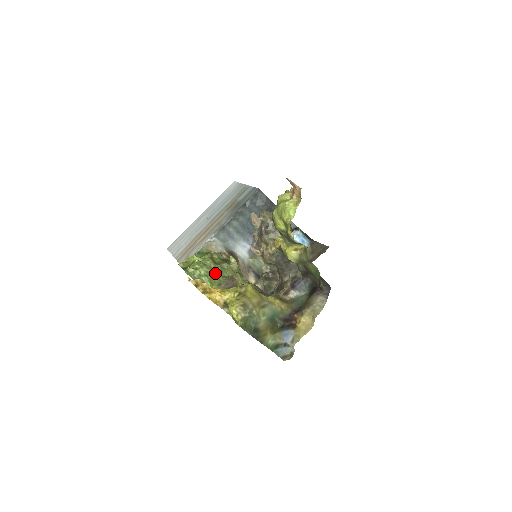
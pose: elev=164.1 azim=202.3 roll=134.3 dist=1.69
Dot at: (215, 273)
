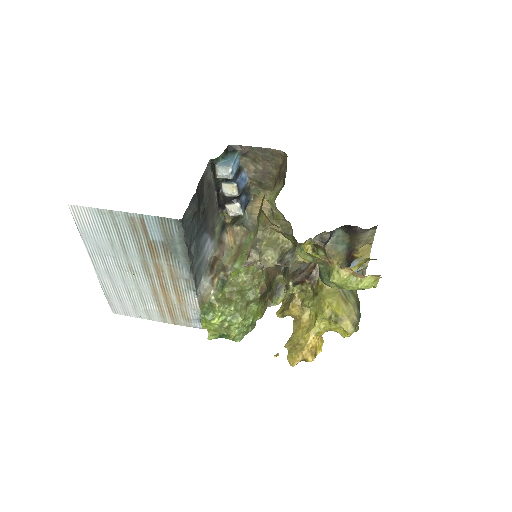
Dot at: (245, 306)
